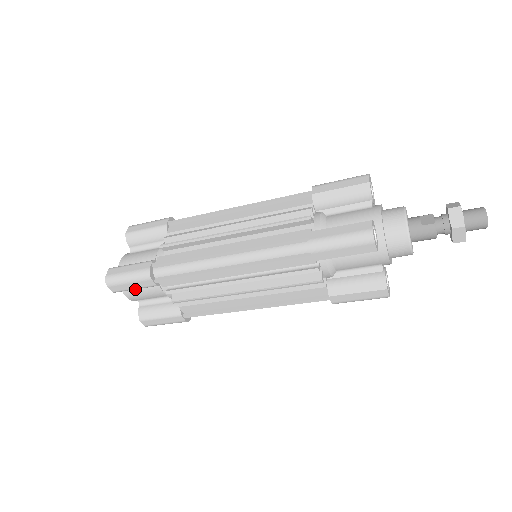
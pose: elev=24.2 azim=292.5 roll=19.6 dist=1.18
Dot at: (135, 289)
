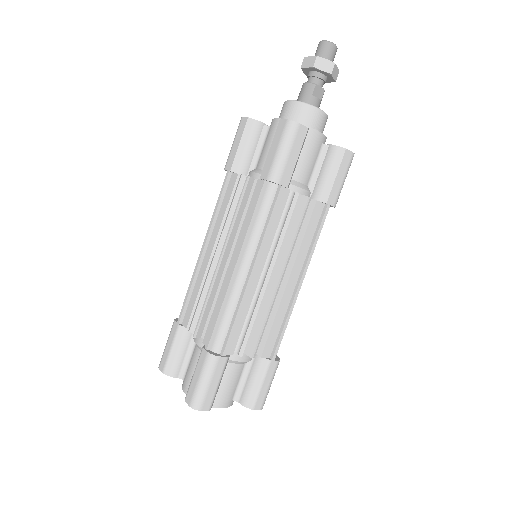
Dot at: (187, 373)
